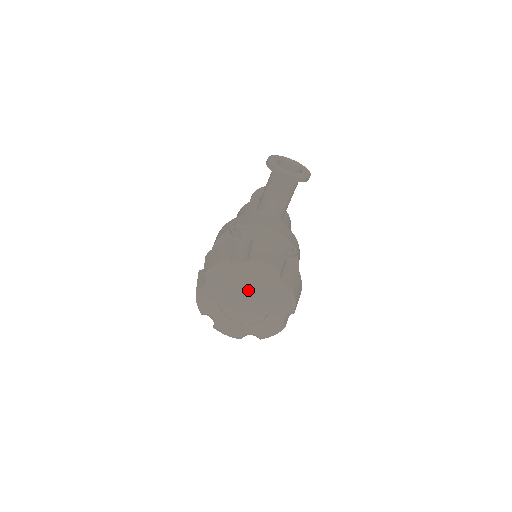
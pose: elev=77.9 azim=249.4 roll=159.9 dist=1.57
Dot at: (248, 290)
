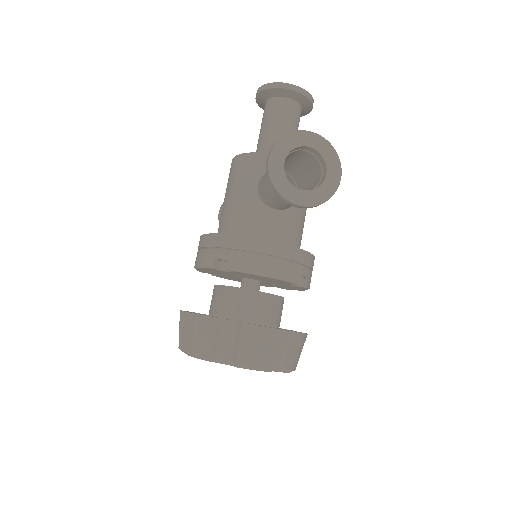
Dot at: occluded
